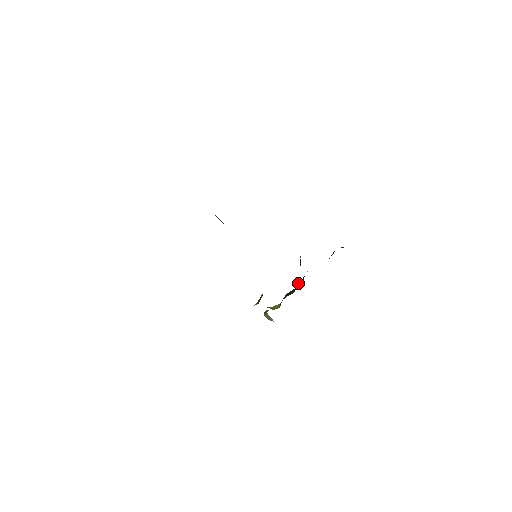
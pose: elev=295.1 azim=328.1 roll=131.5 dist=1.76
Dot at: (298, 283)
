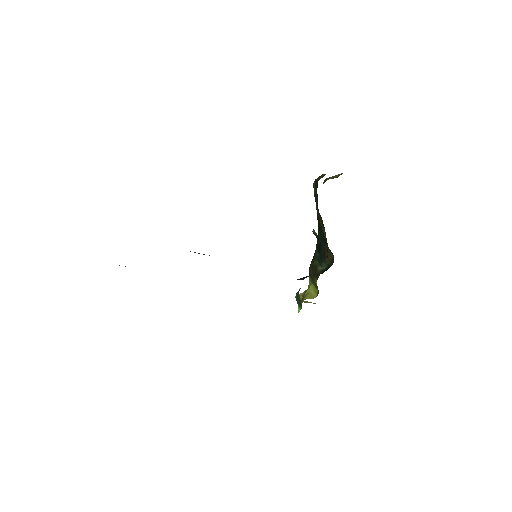
Dot at: (326, 258)
